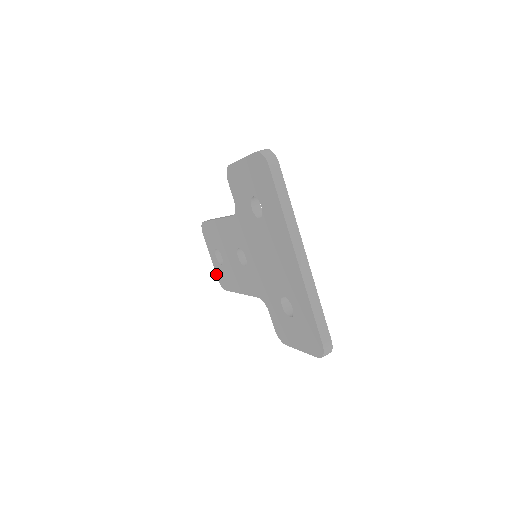
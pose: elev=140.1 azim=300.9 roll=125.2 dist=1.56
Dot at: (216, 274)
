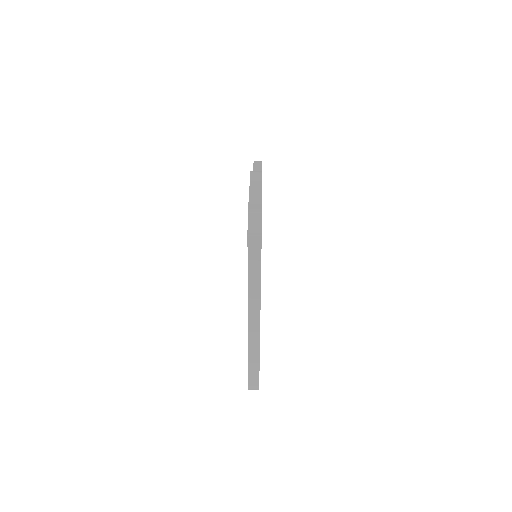
Dot at: occluded
